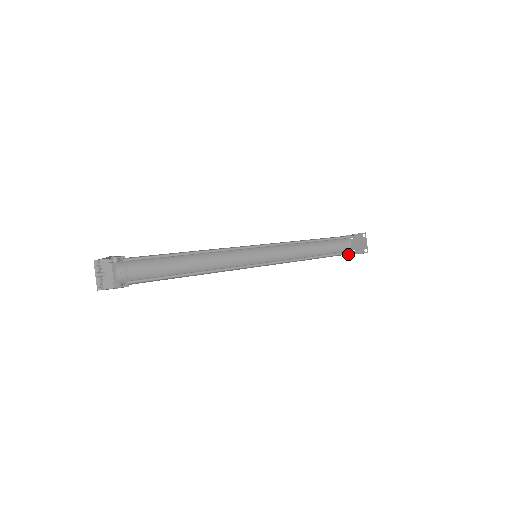
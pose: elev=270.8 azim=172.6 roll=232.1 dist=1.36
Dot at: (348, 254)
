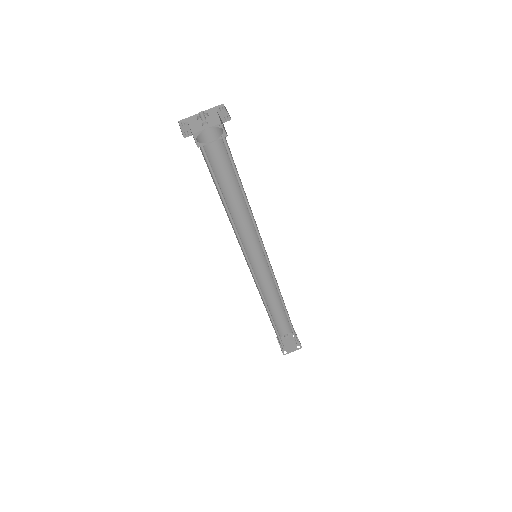
Dot at: occluded
